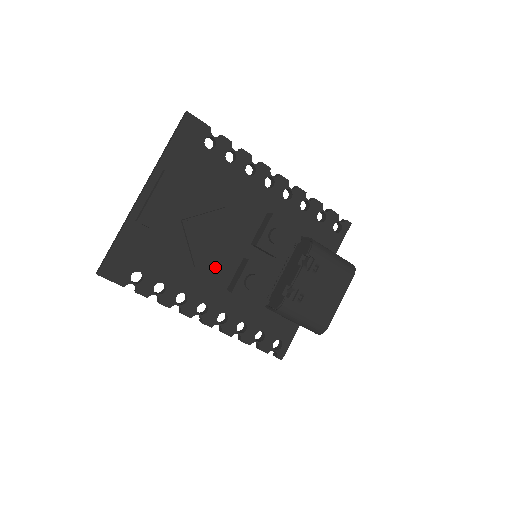
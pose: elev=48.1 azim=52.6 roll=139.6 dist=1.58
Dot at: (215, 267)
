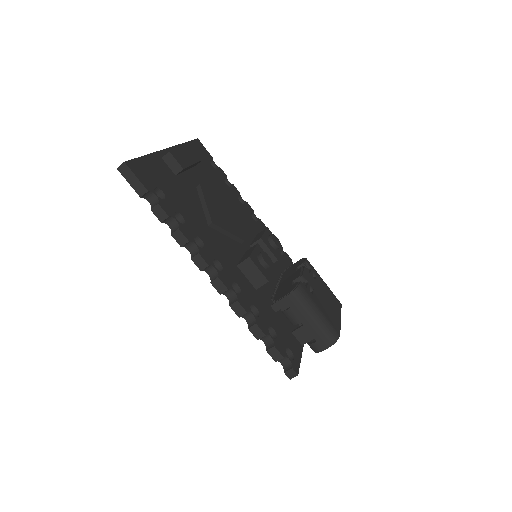
Dot at: (225, 240)
